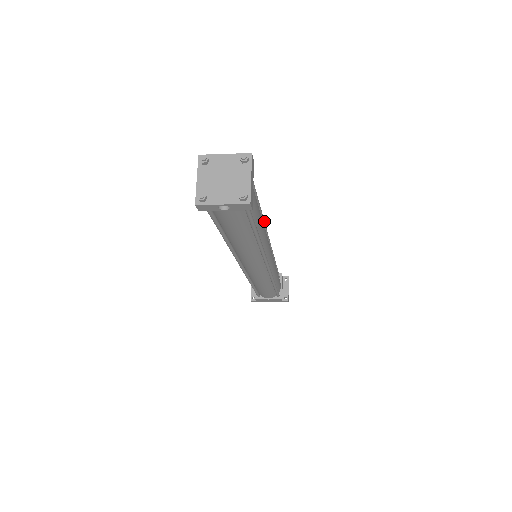
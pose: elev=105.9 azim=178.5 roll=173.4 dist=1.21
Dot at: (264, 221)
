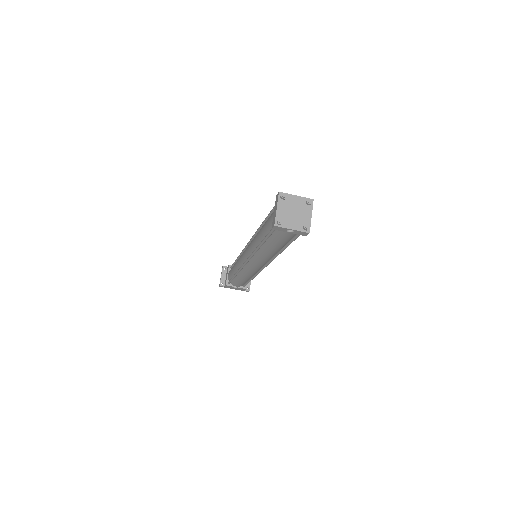
Dot at: occluded
